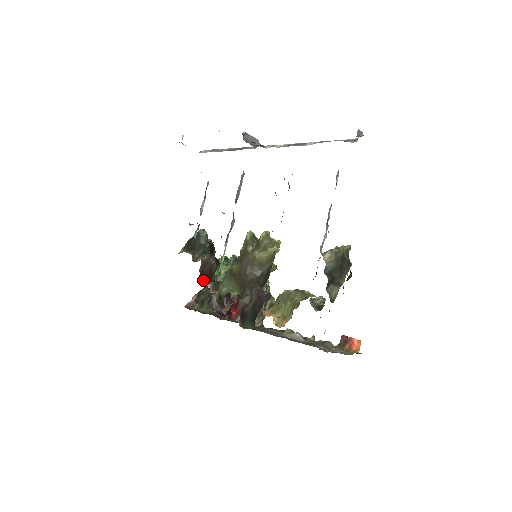
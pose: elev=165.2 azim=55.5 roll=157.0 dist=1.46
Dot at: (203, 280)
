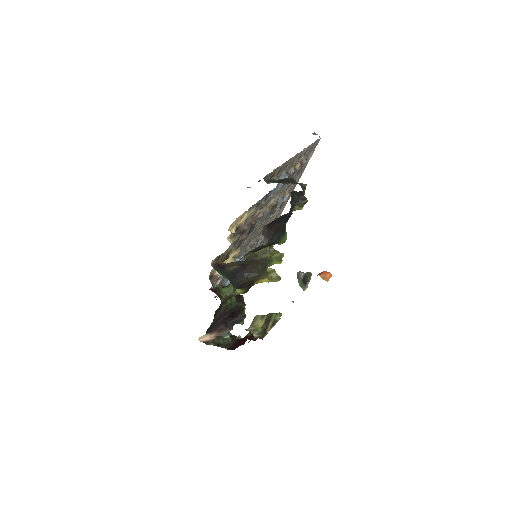
Dot at: (214, 292)
